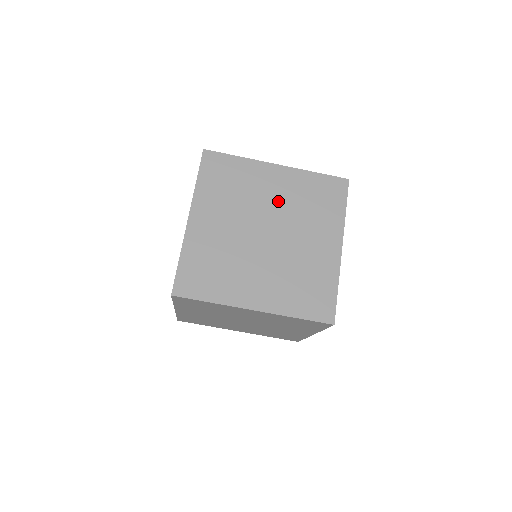
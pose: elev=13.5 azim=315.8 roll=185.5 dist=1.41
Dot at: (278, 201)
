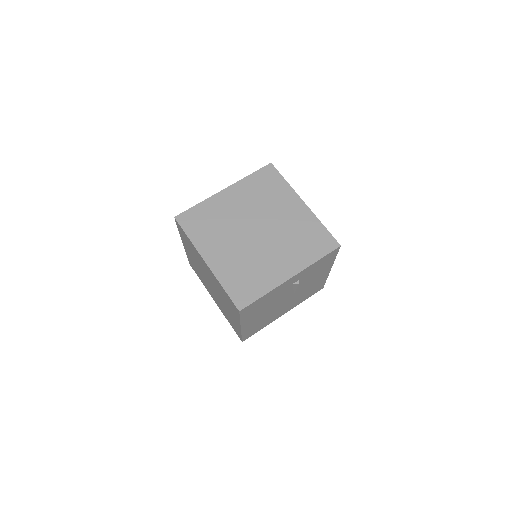
Dot at: occluded
